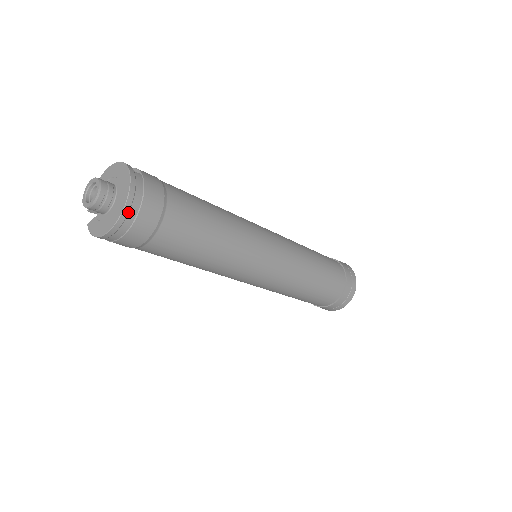
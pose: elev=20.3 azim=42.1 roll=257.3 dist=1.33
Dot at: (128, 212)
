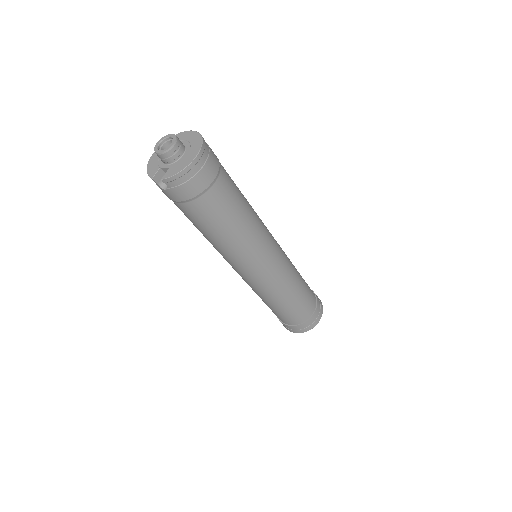
Dot at: (205, 142)
